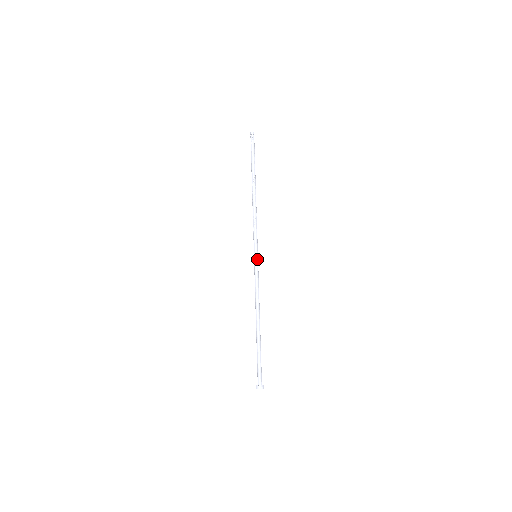
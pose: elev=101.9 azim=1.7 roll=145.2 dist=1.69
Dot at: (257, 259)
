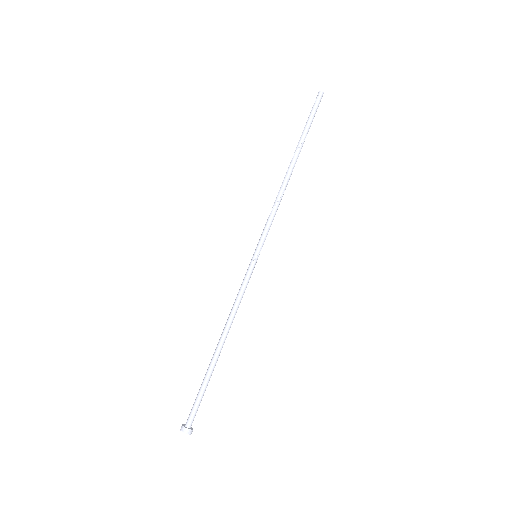
Dot at: (254, 260)
